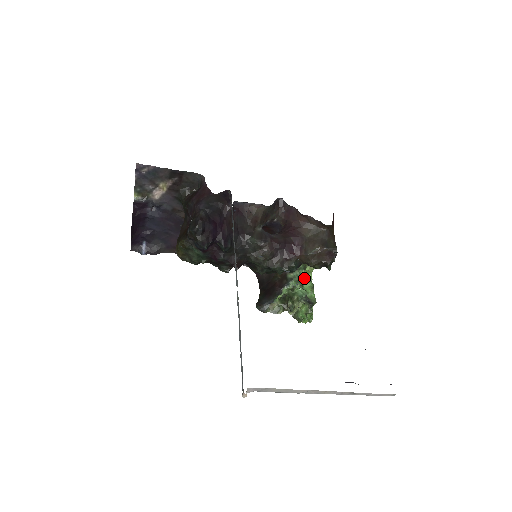
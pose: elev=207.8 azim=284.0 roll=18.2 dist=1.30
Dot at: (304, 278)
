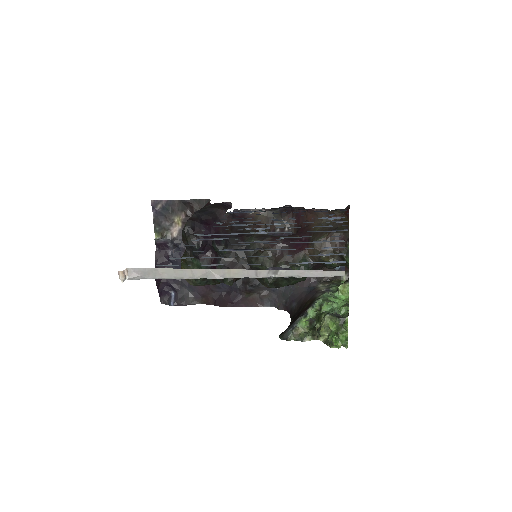
Dot at: (337, 298)
